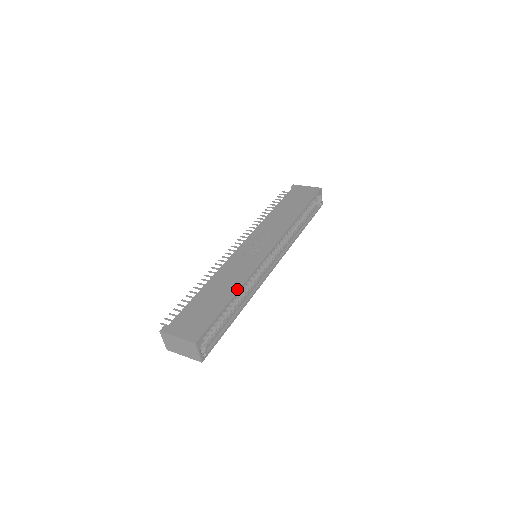
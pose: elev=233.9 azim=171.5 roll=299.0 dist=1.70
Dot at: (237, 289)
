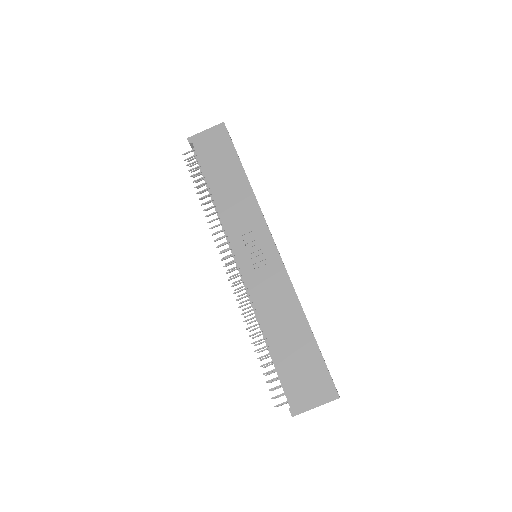
Dot at: (302, 313)
